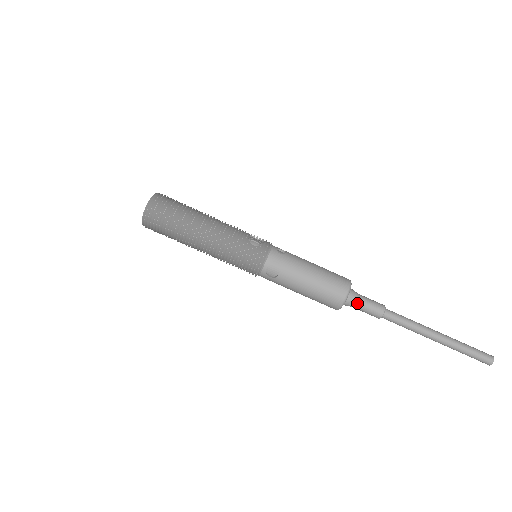
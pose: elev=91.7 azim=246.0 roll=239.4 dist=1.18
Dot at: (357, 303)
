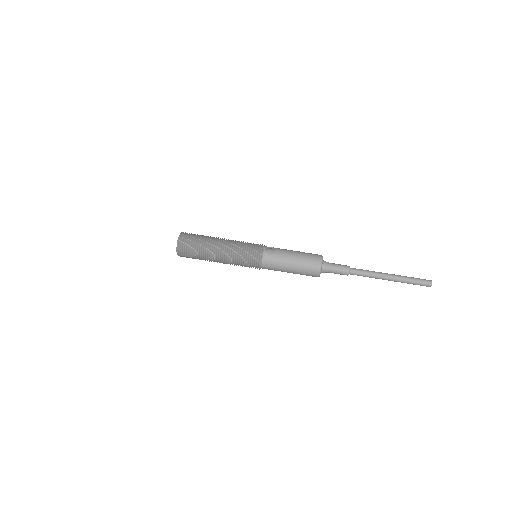
Dot at: (330, 264)
